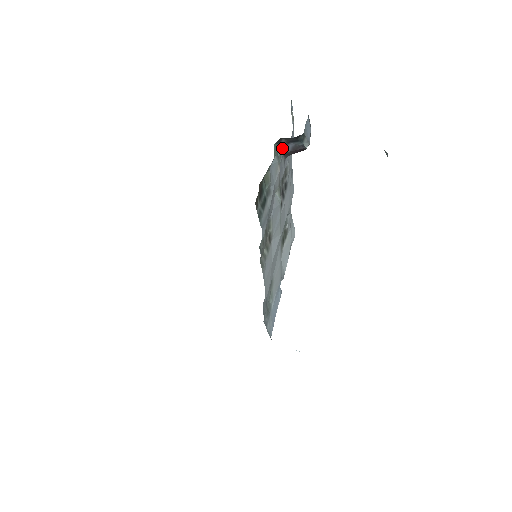
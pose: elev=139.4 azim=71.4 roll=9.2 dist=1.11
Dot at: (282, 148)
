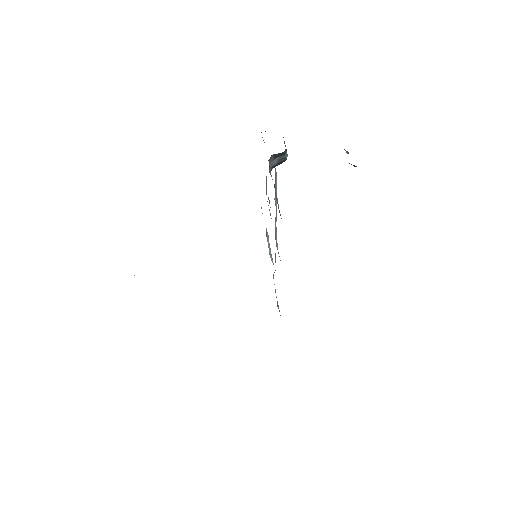
Dot at: (270, 163)
